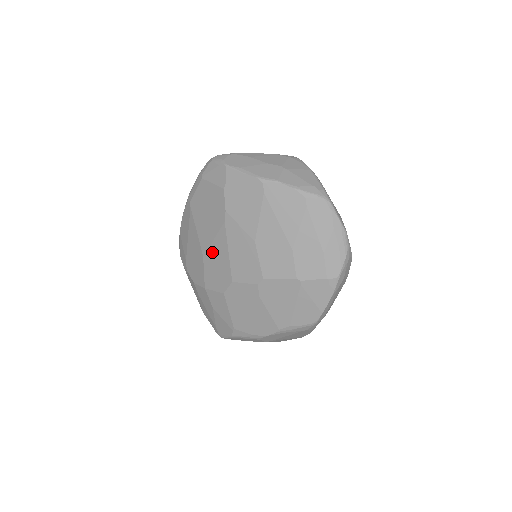
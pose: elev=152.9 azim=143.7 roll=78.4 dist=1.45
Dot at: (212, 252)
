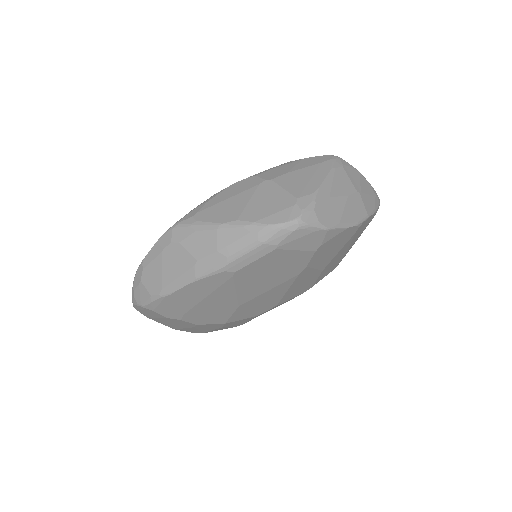
Dot at: (259, 299)
